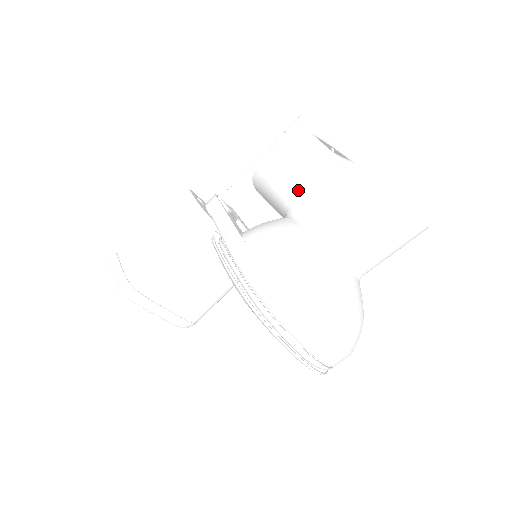
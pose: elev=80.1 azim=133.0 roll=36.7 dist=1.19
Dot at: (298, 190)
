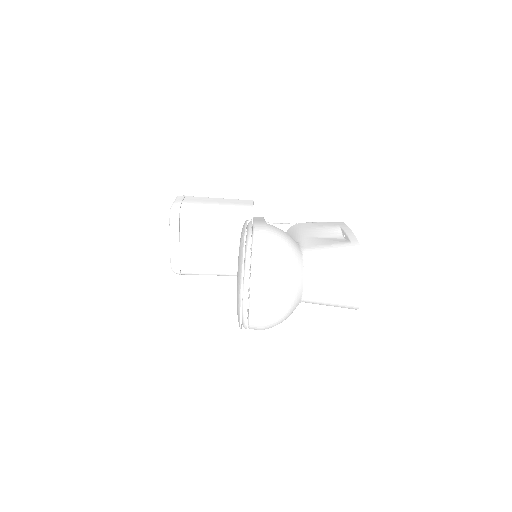
Dot at: (311, 238)
